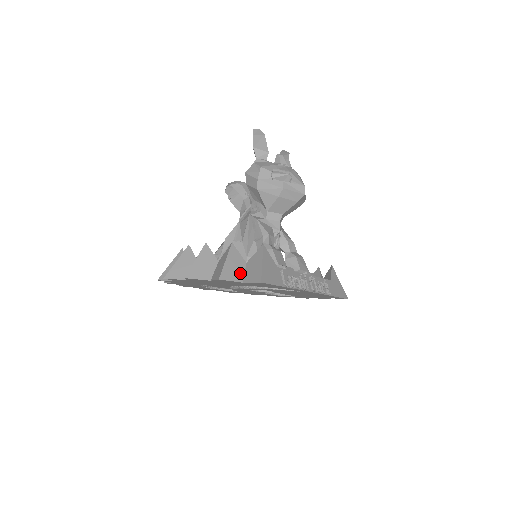
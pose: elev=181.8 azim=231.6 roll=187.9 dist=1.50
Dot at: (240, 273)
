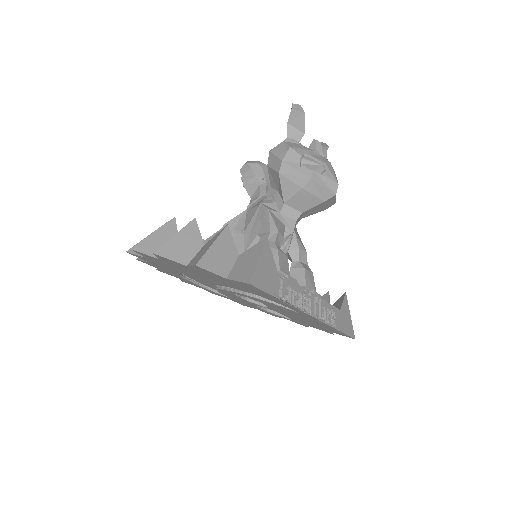
Dot at: (227, 266)
